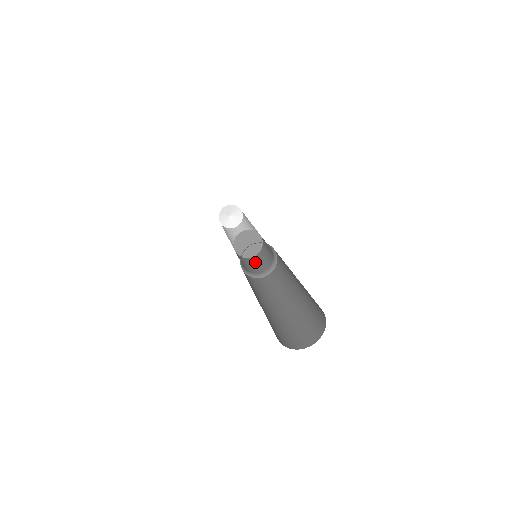
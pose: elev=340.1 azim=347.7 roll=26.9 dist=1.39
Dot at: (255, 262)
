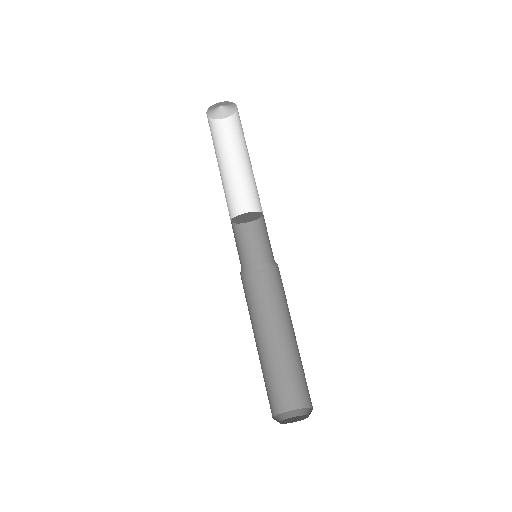
Dot at: (264, 233)
